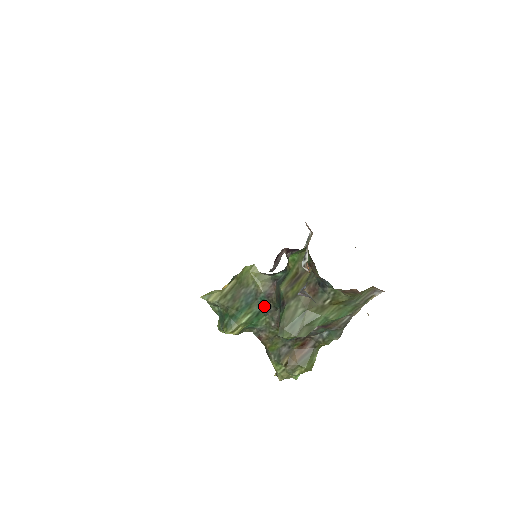
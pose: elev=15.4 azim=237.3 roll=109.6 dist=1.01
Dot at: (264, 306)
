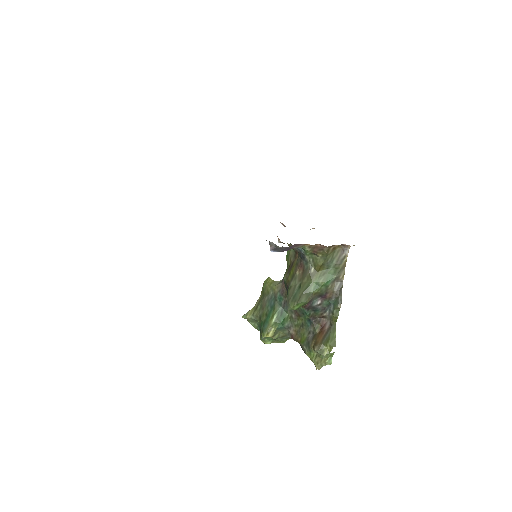
Dot at: (283, 304)
